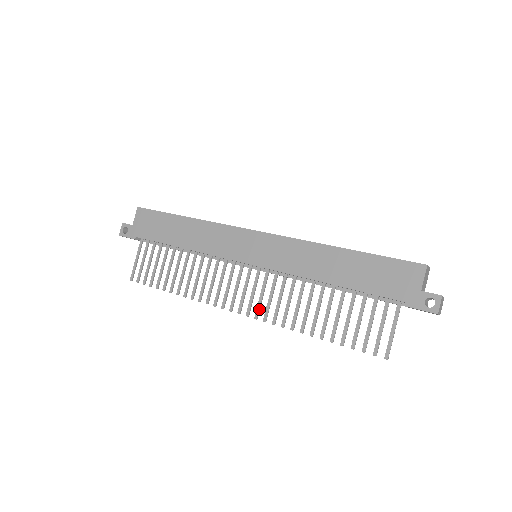
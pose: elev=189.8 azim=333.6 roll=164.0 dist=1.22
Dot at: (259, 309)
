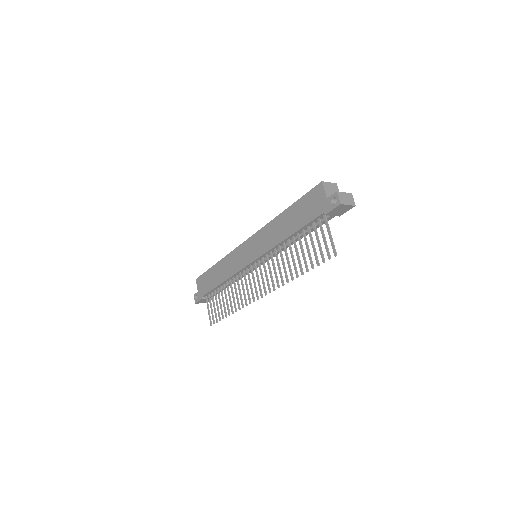
Dot at: (269, 285)
